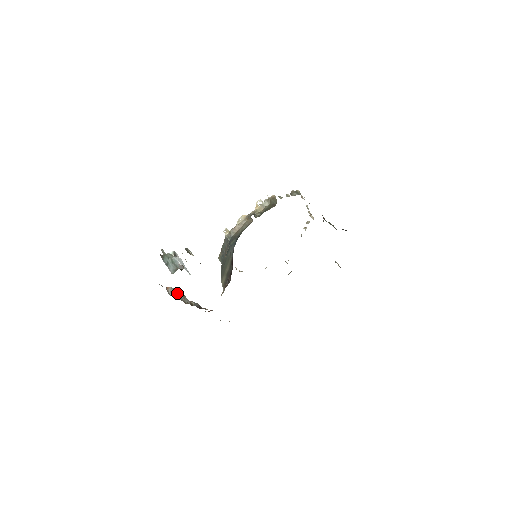
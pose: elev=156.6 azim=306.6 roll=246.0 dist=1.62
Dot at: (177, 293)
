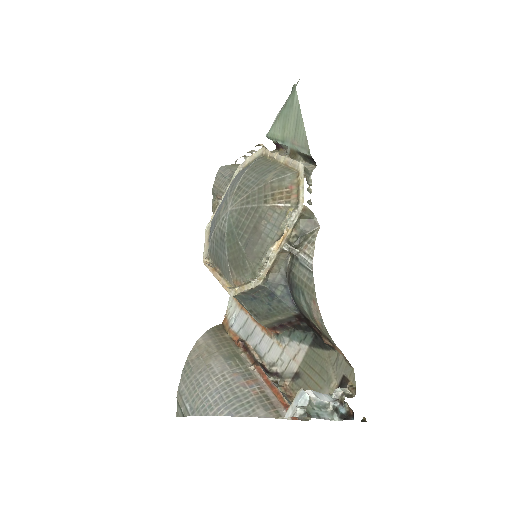
Dot at: (286, 401)
